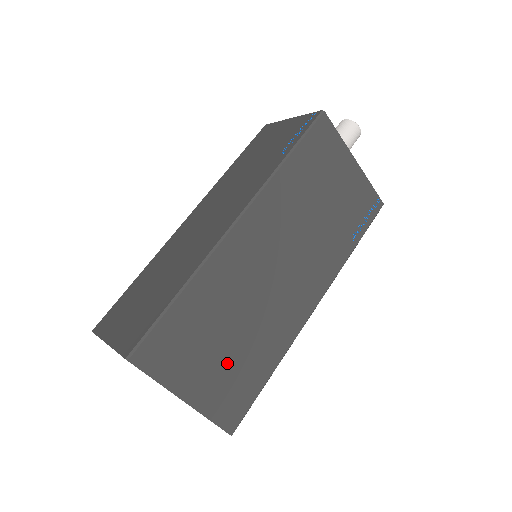
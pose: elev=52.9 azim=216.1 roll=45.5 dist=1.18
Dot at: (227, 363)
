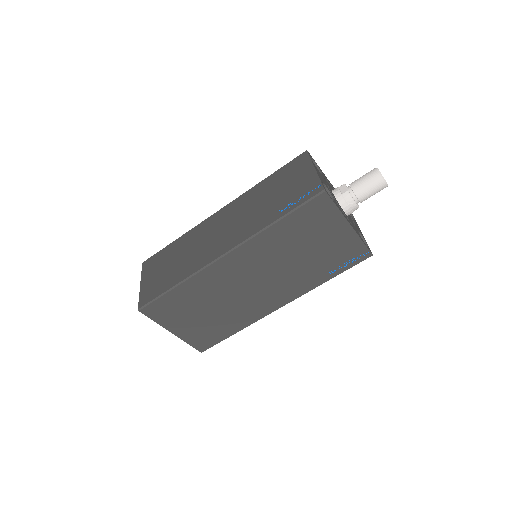
Dot at: (204, 322)
